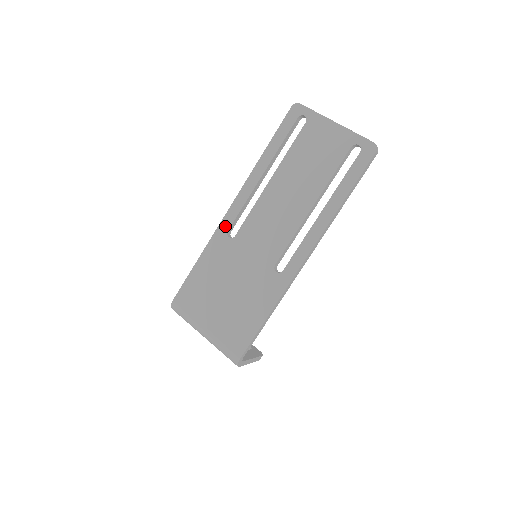
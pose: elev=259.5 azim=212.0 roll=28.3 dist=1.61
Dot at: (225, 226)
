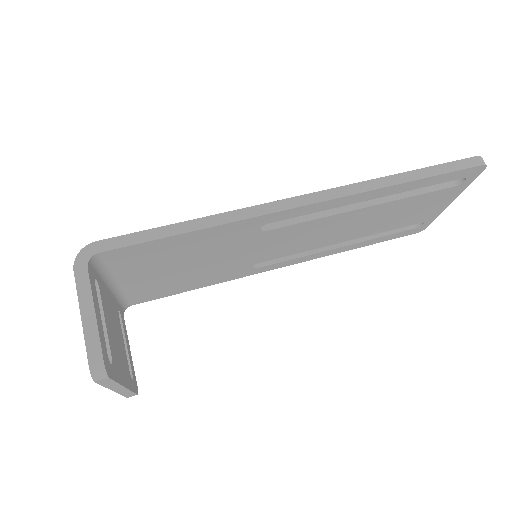
Dot at: occluded
